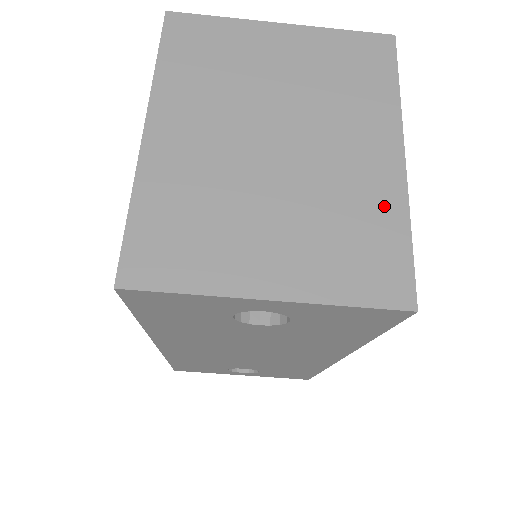
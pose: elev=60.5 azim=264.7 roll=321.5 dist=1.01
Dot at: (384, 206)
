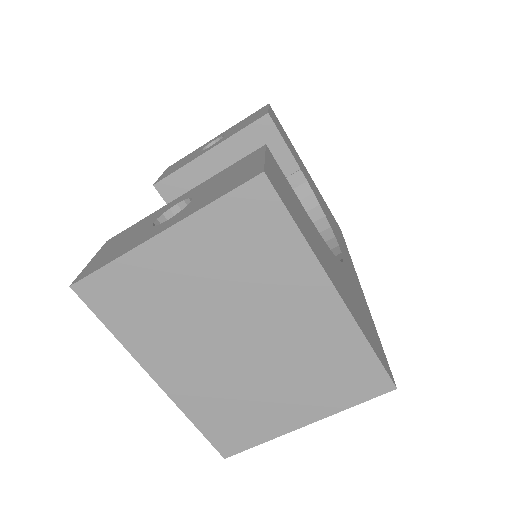
Dot at: (343, 340)
